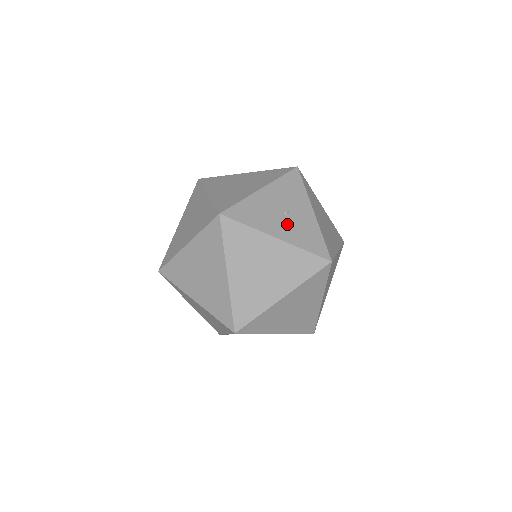
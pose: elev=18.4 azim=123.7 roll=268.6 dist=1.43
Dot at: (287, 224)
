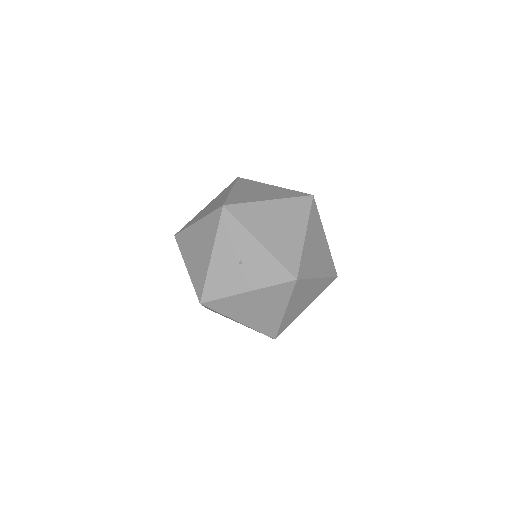
Dot at: (247, 273)
